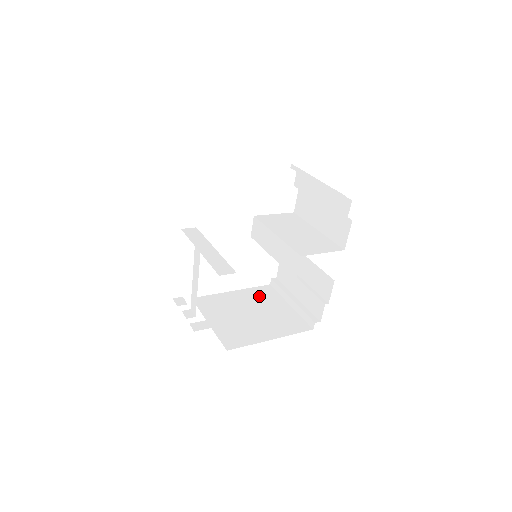
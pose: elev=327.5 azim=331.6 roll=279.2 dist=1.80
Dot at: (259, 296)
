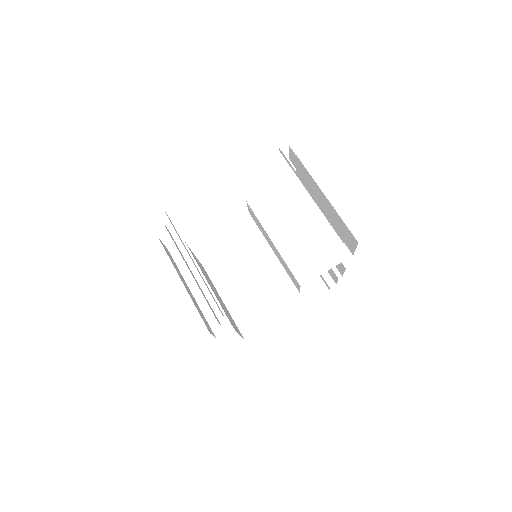
Dot at: occluded
